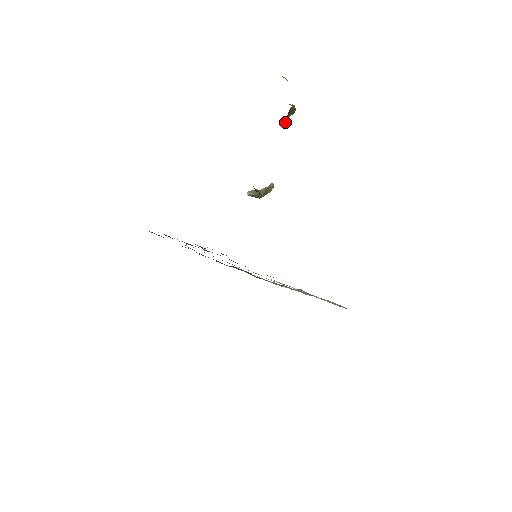
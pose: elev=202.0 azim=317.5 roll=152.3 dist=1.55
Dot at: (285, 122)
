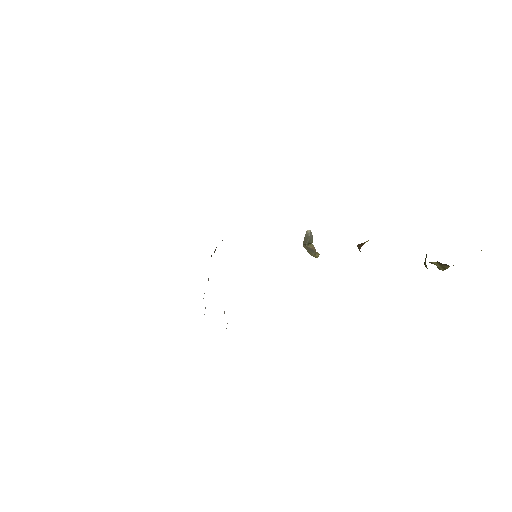
Dot at: (430, 262)
